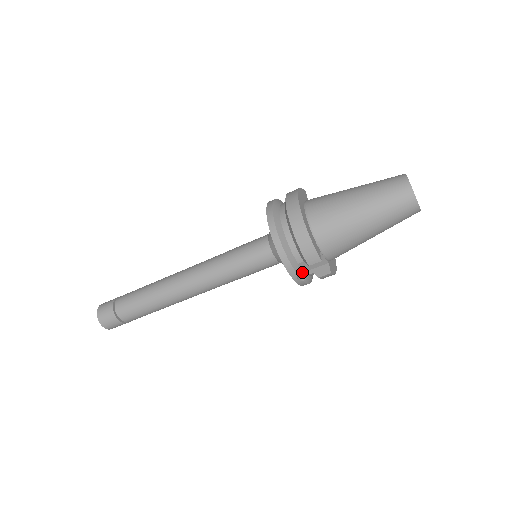
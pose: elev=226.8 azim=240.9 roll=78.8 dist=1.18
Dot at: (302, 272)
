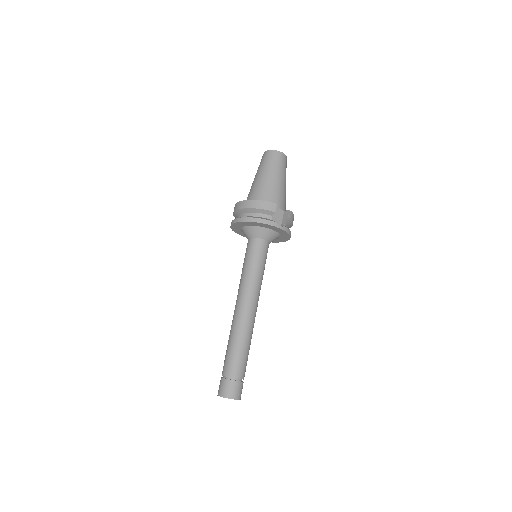
Dot at: occluded
